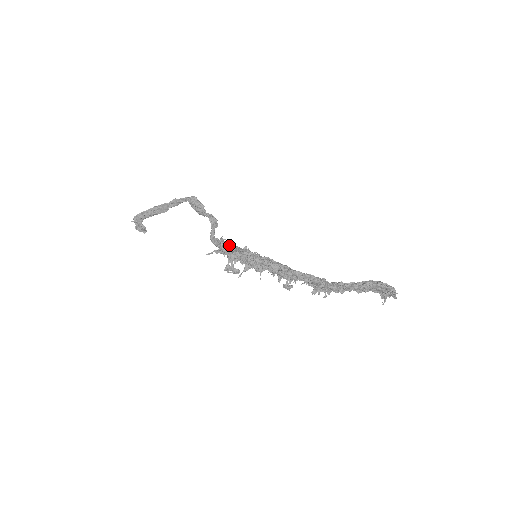
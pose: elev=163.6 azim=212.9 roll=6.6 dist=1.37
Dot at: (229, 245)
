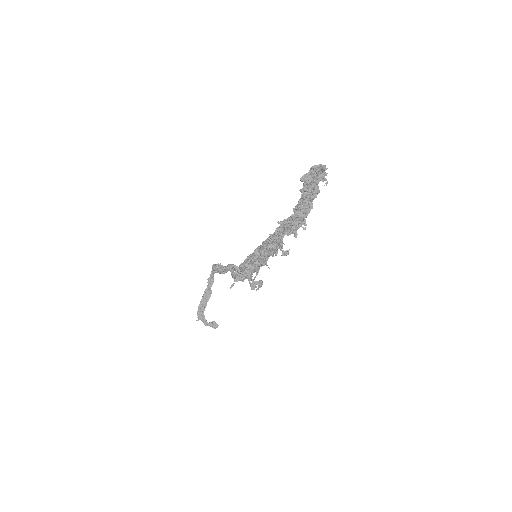
Dot at: occluded
